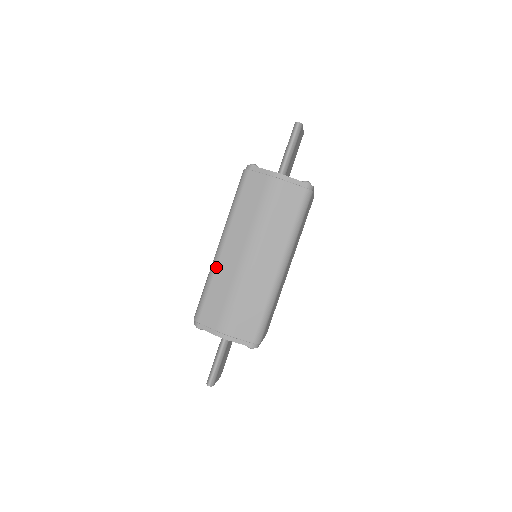
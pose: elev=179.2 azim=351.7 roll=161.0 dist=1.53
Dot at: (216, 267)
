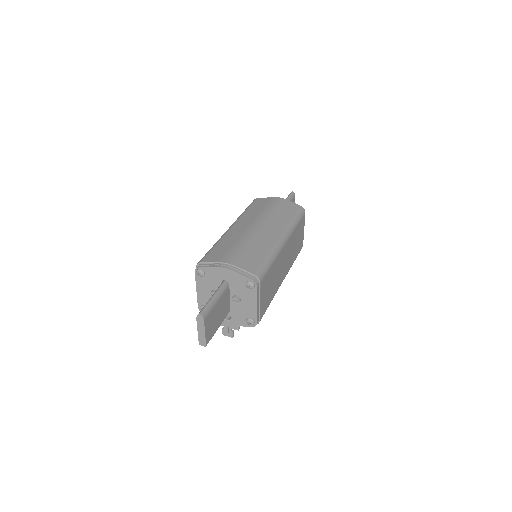
Dot at: (225, 235)
